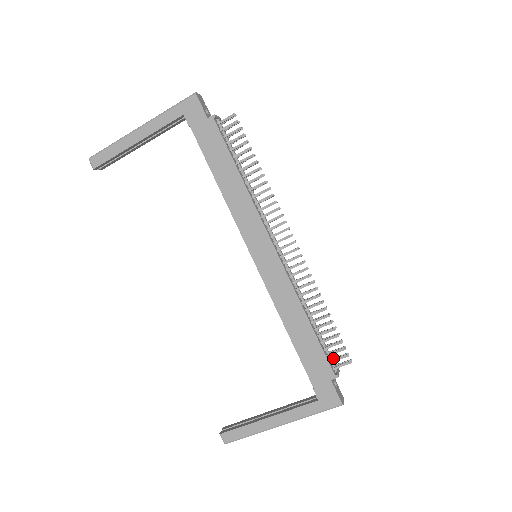
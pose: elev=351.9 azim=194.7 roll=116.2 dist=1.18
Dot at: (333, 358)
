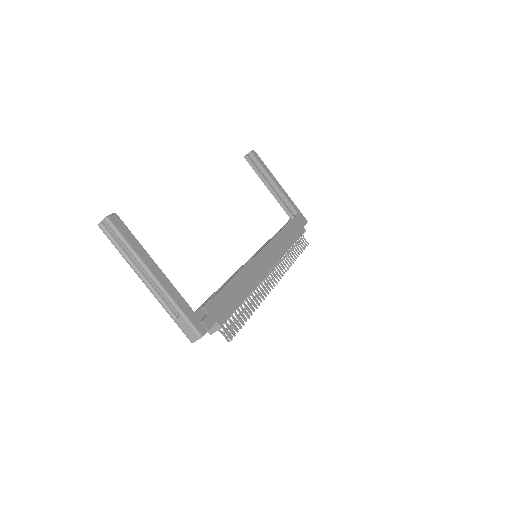
Dot at: occluded
